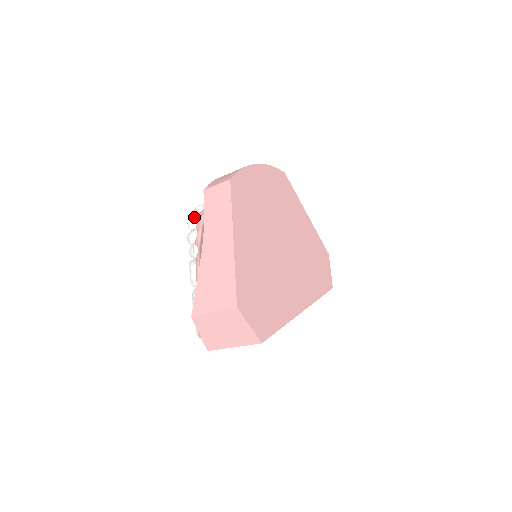
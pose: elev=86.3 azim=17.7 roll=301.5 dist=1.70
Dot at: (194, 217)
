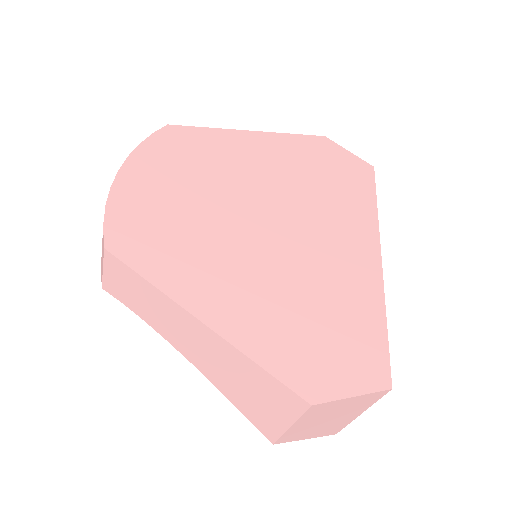
Dot at: occluded
